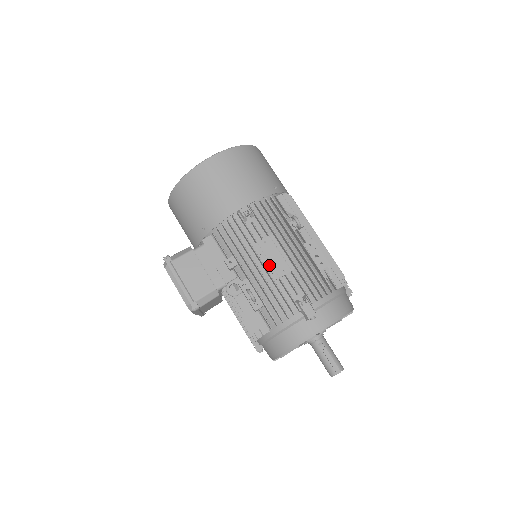
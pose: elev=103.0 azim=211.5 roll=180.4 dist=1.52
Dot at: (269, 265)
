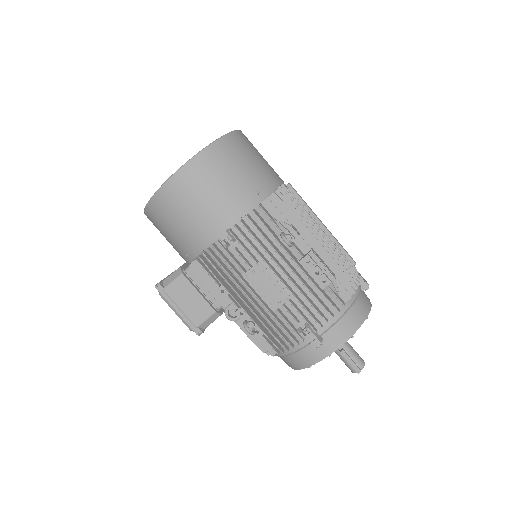
Dot at: (262, 297)
